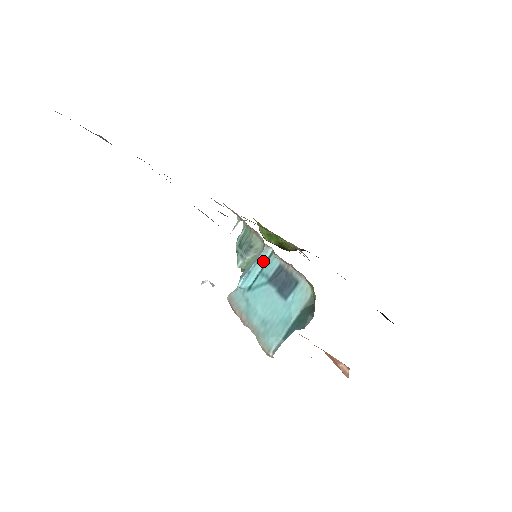
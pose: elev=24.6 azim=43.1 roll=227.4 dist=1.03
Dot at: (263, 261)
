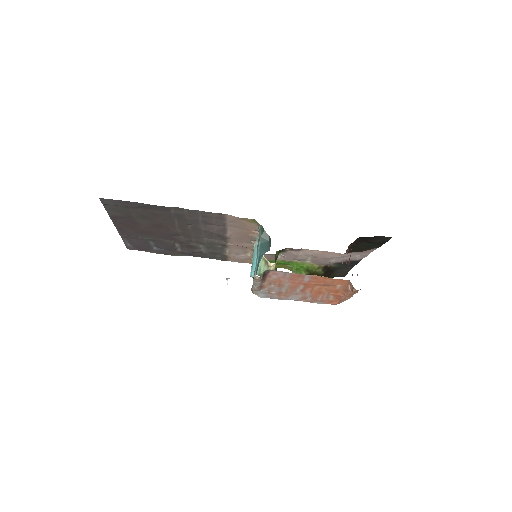
Dot at: (256, 252)
